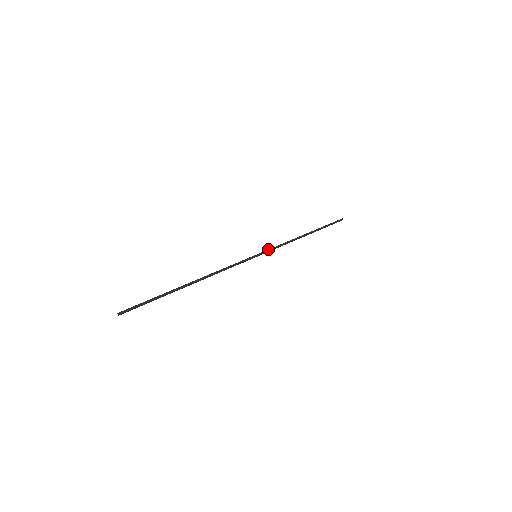
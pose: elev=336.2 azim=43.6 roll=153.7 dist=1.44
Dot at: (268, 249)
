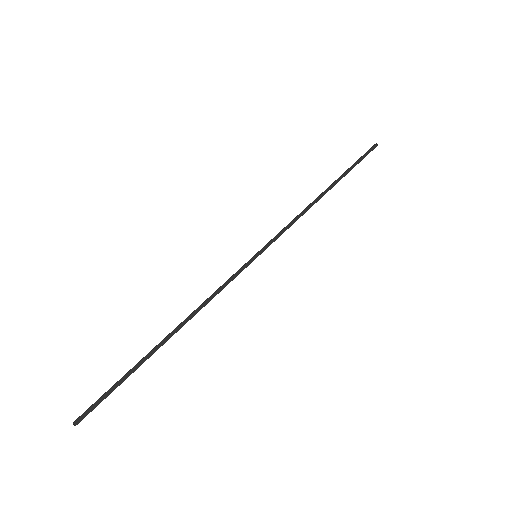
Dot at: occluded
